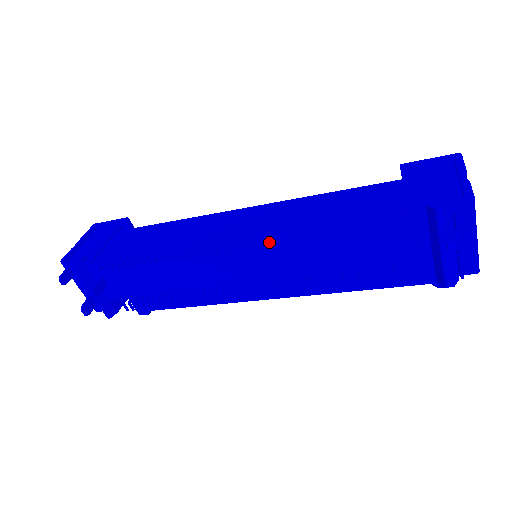
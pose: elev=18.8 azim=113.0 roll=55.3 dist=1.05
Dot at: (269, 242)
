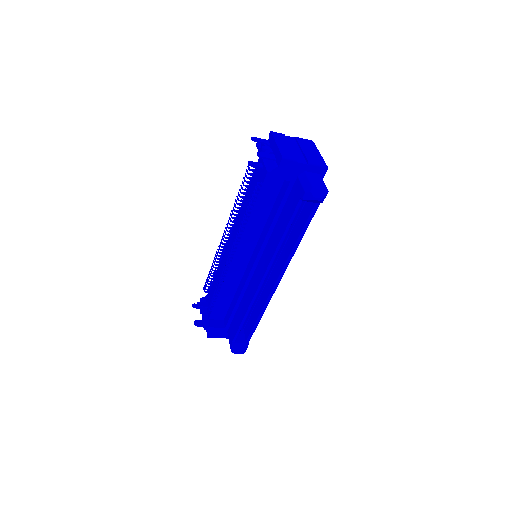
Dot at: (231, 216)
